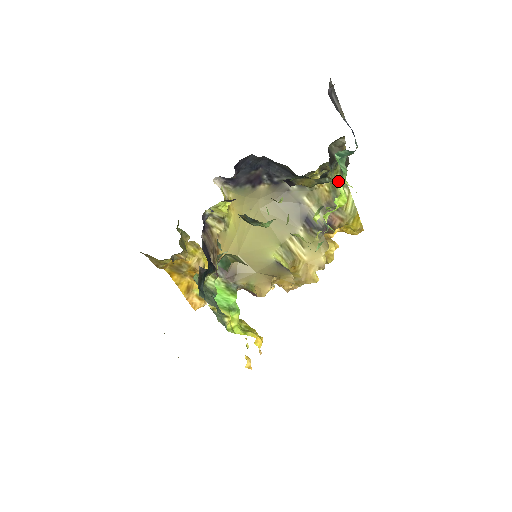
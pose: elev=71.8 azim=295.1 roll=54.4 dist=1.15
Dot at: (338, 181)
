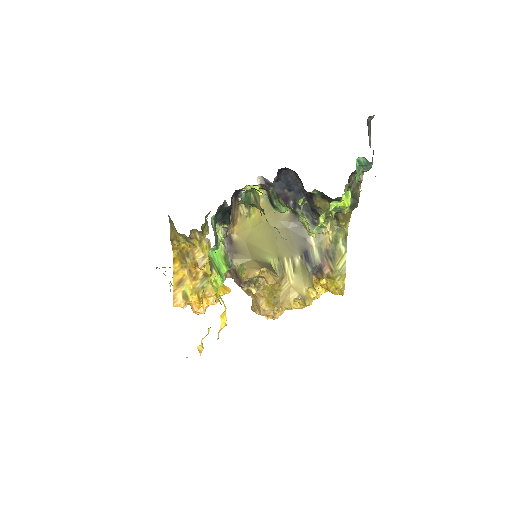
Dot at: (341, 238)
